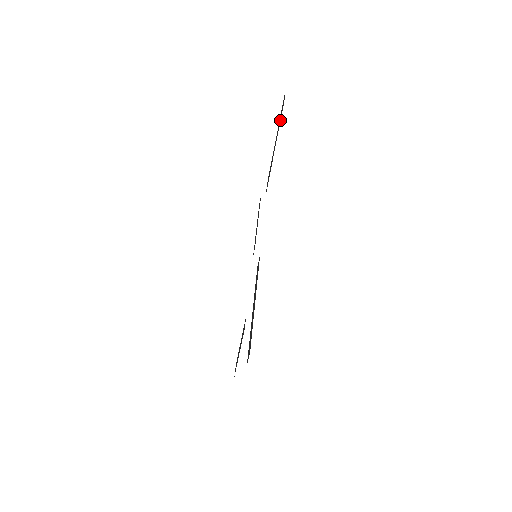
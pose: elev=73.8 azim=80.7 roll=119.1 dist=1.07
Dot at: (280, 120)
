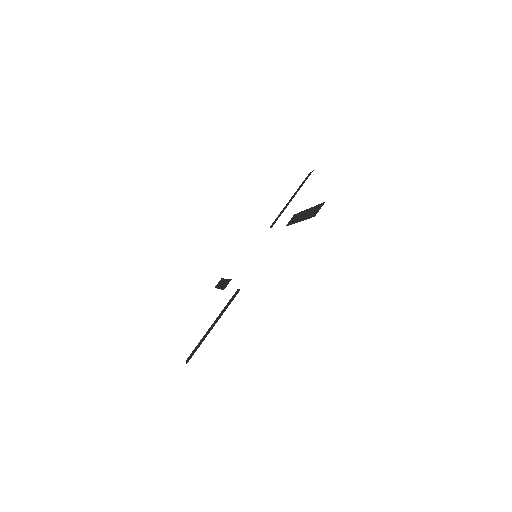
Dot at: (309, 217)
